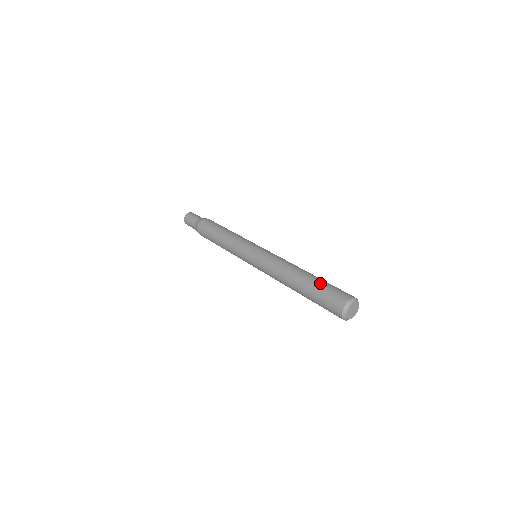
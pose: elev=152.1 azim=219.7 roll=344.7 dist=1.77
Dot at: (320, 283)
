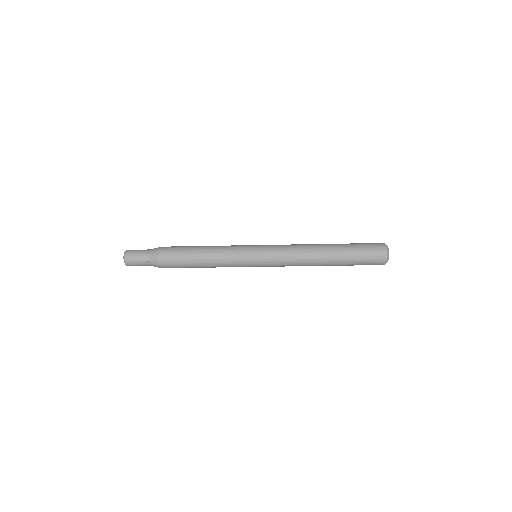
Dot at: occluded
